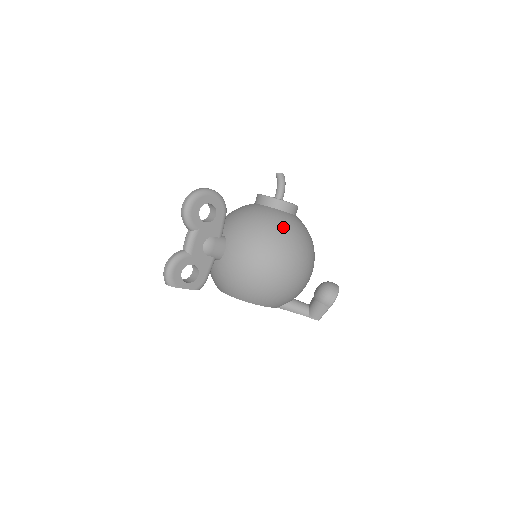
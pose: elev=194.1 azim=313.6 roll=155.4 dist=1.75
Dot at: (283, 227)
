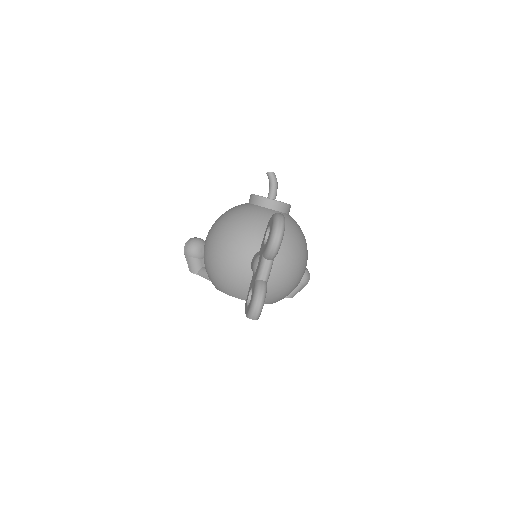
Dot at: (302, 233)
